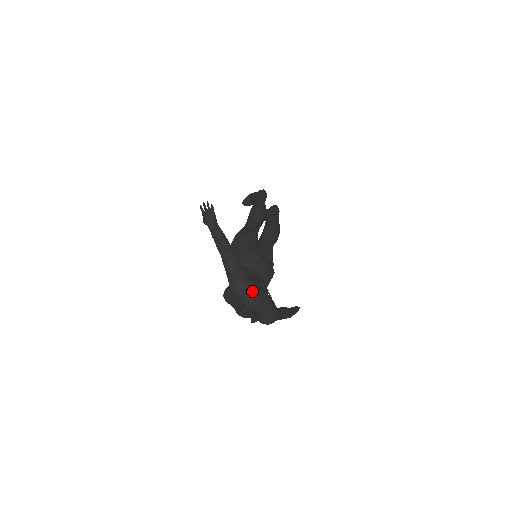
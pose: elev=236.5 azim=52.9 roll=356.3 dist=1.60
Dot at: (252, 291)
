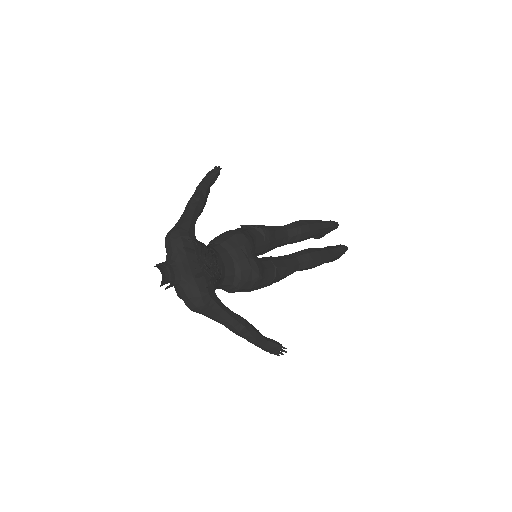
Dot at: (182, 248)
